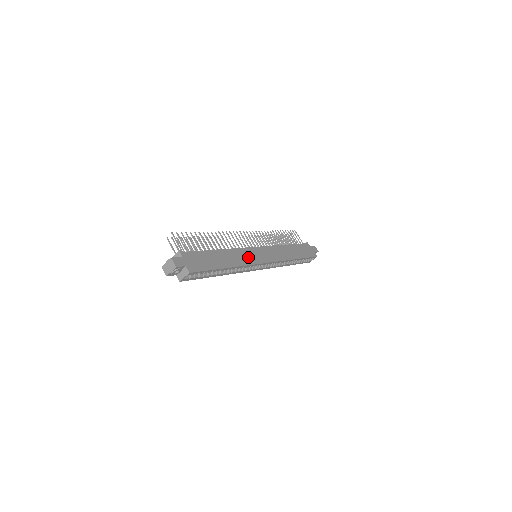
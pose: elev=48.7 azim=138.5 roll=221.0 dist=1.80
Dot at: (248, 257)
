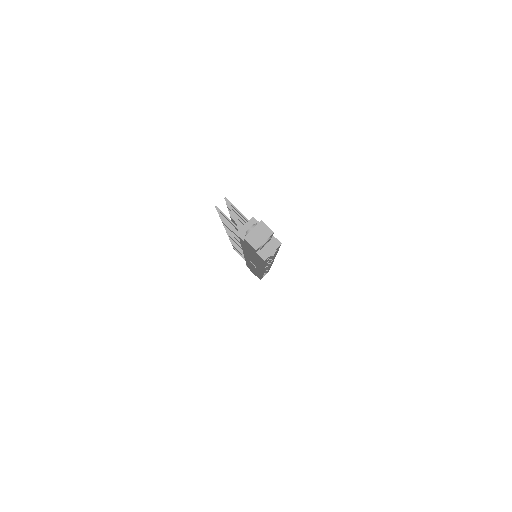
Dot at: occluded
